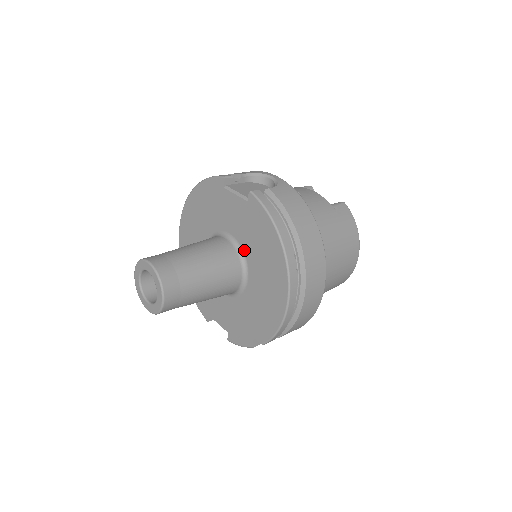
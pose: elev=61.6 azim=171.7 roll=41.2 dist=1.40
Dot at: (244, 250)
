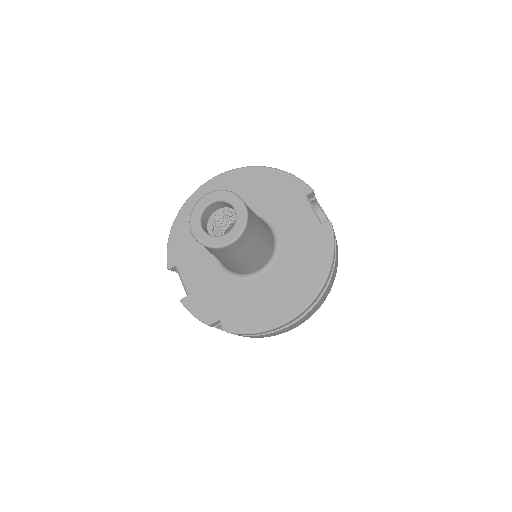
Dot at: (280, 252)
